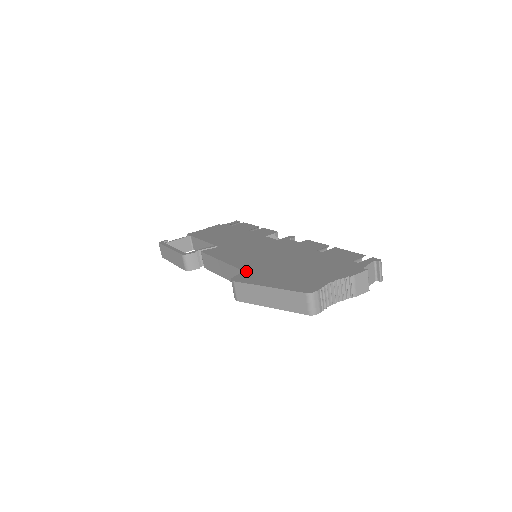
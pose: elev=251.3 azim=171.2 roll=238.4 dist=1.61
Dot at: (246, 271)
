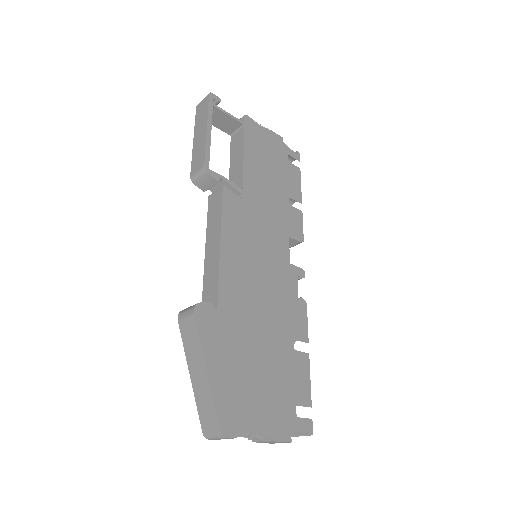
Dot at: (219, 304)
